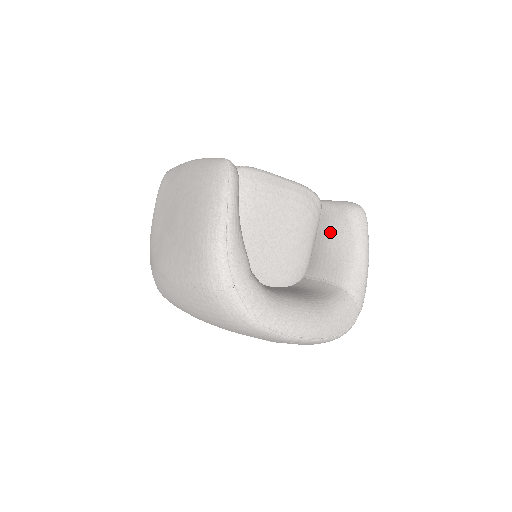
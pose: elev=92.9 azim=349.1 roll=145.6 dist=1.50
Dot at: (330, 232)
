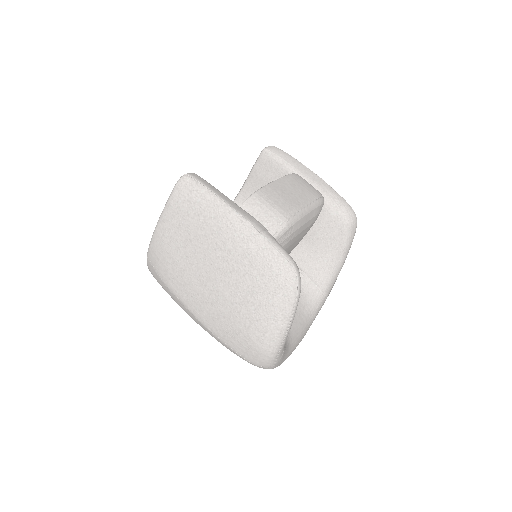
Dot at: (322, 233)
